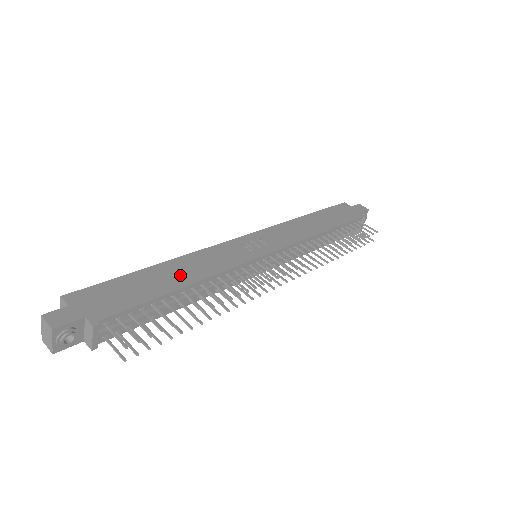
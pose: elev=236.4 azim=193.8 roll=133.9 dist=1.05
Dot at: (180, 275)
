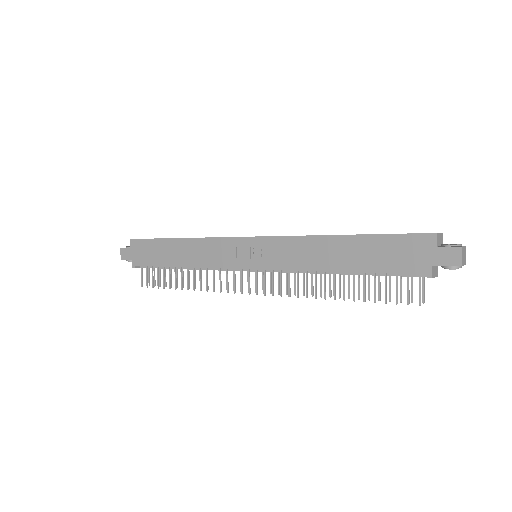
Dot at: (182, 256)
